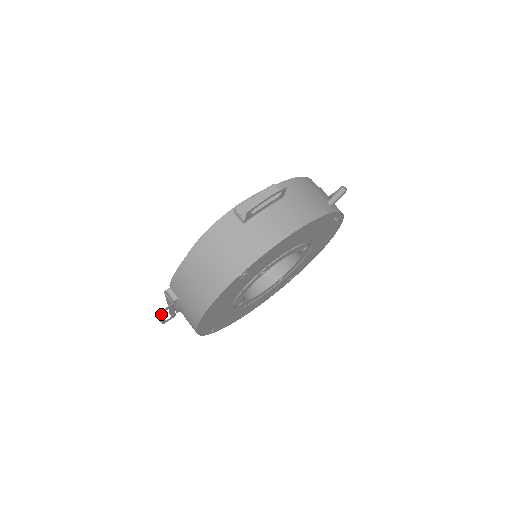
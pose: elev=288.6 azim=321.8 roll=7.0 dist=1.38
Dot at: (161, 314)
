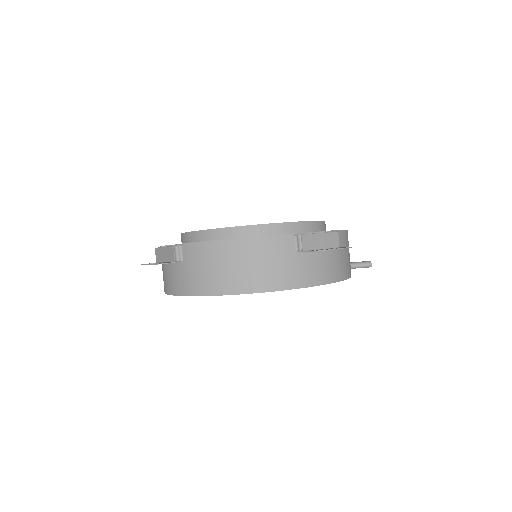
Dot at: (157, 264)
